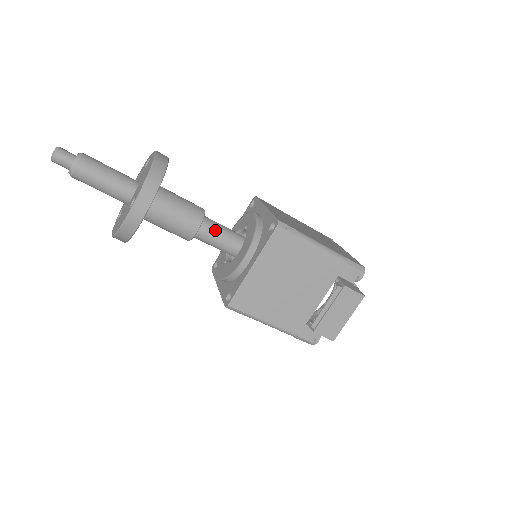
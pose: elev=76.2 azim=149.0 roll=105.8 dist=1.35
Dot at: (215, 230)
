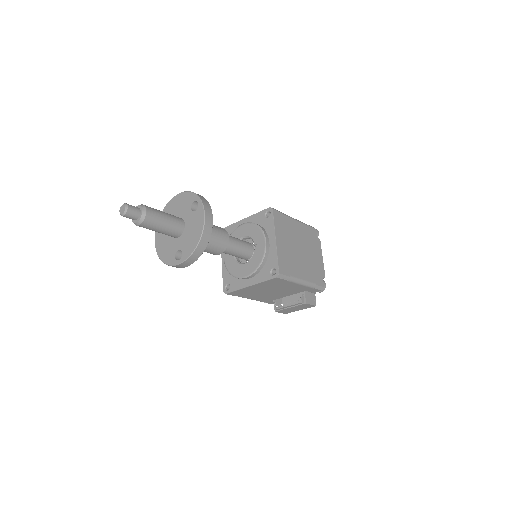
Dot at: (232, 250)
